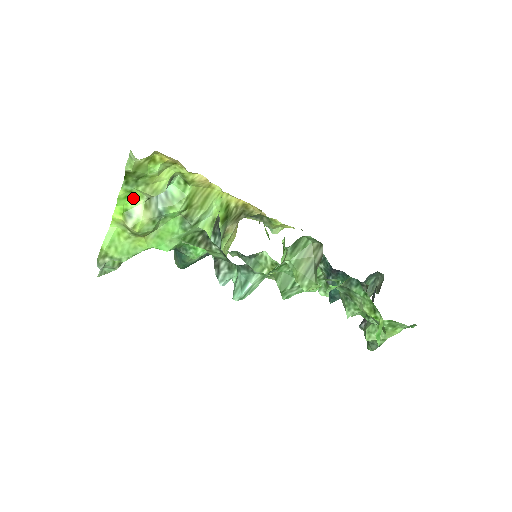
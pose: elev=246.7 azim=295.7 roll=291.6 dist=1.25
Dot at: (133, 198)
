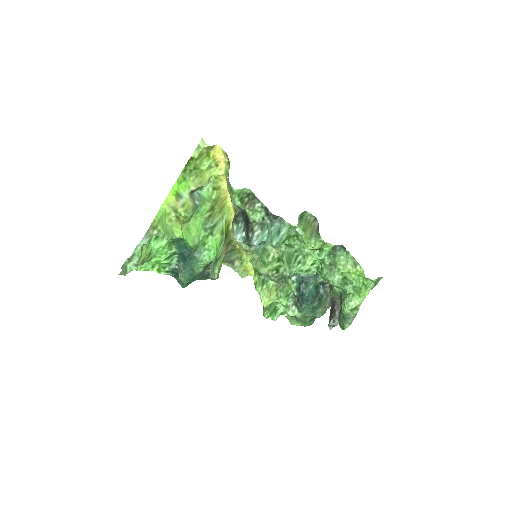
Dot at: (184, 186)
